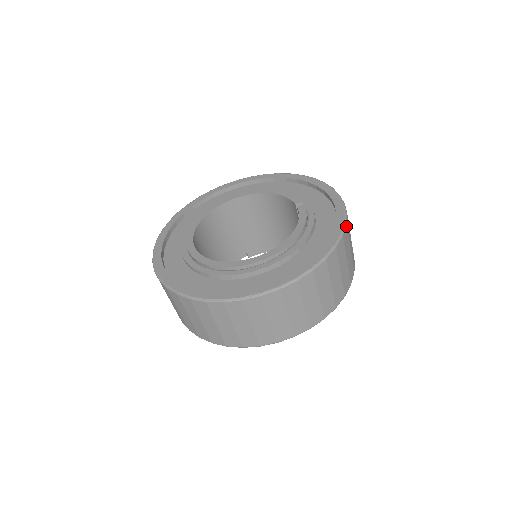
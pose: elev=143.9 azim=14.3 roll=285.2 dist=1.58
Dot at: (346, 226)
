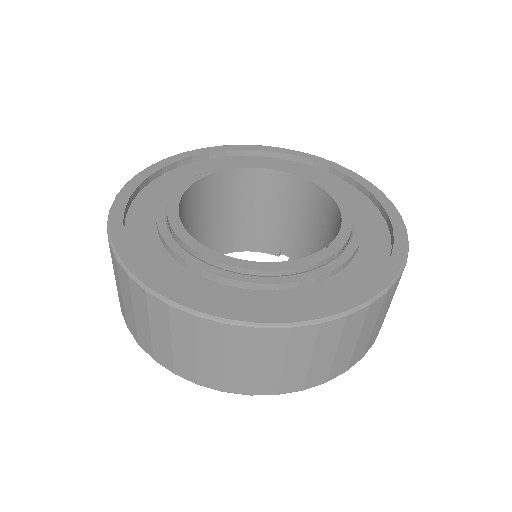
Dot at: (317, 325)
